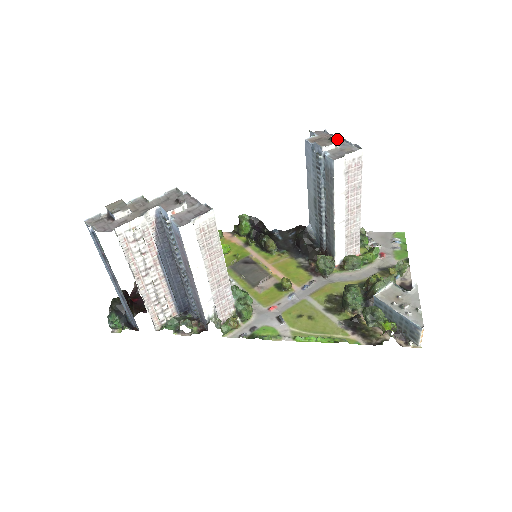
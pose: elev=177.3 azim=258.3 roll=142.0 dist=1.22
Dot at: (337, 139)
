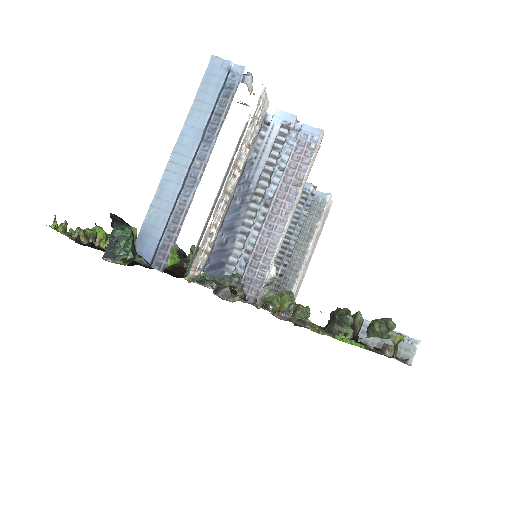
Dot at: (316, 187)
